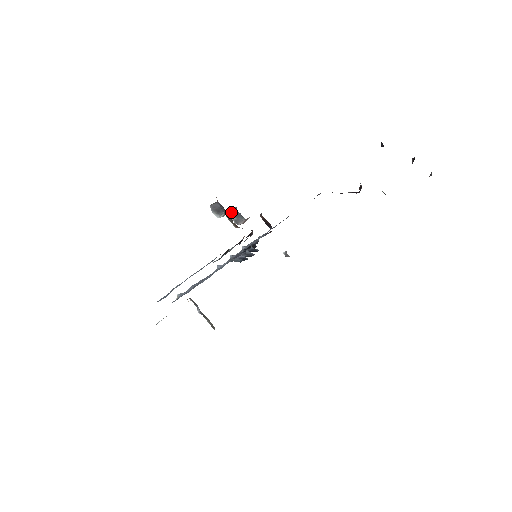
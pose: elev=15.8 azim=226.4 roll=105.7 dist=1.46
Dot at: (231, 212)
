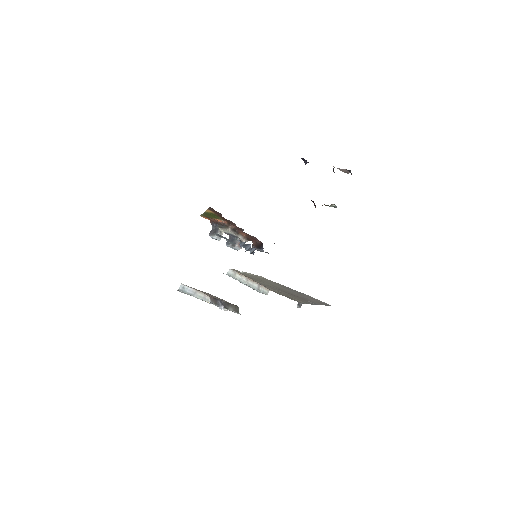
Dot at: (227, 242)
